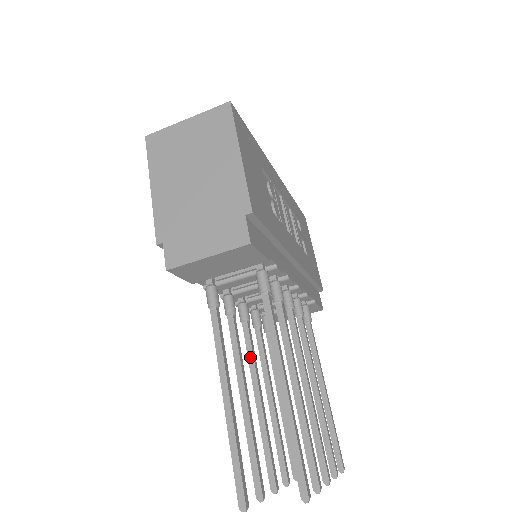
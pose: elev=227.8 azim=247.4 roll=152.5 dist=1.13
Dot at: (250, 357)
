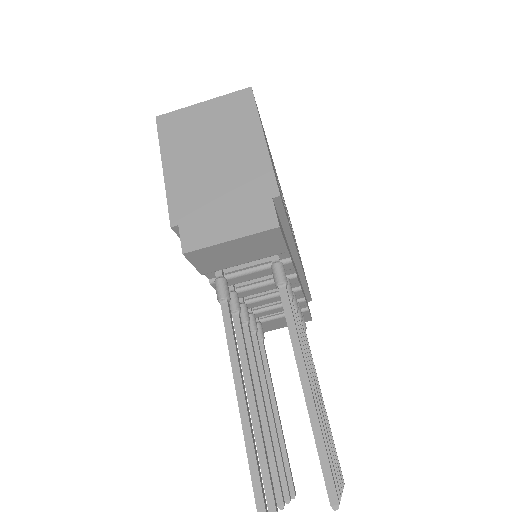
Dot at: (251, 361)
